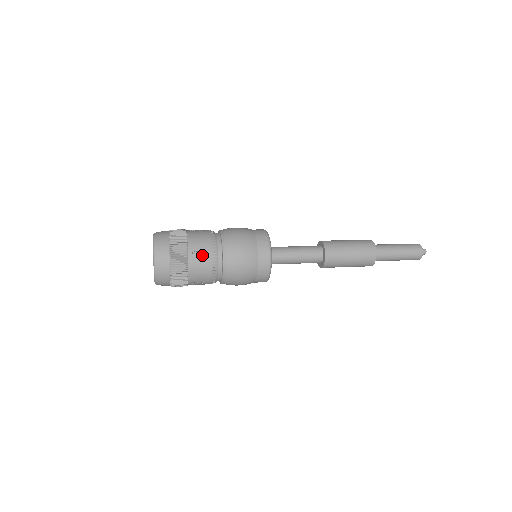
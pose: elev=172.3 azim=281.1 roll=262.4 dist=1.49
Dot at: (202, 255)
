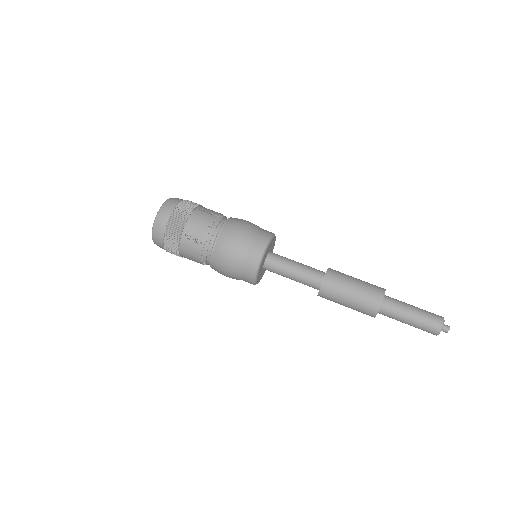
Dot at: (194, 241)
